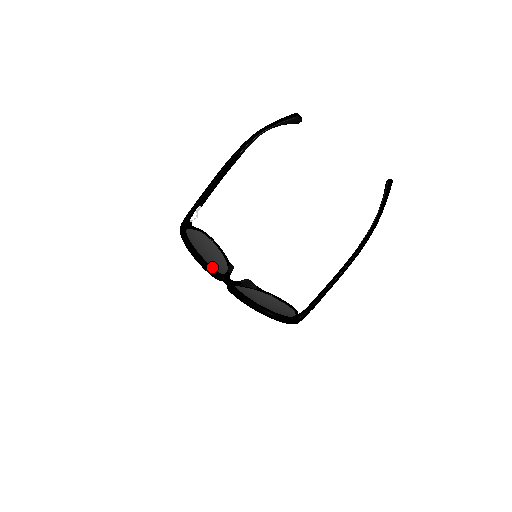
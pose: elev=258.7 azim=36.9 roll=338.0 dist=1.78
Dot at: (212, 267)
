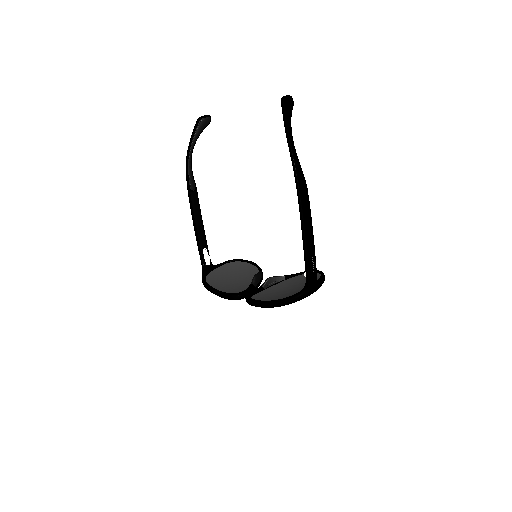
Dot at: (228, 293)
